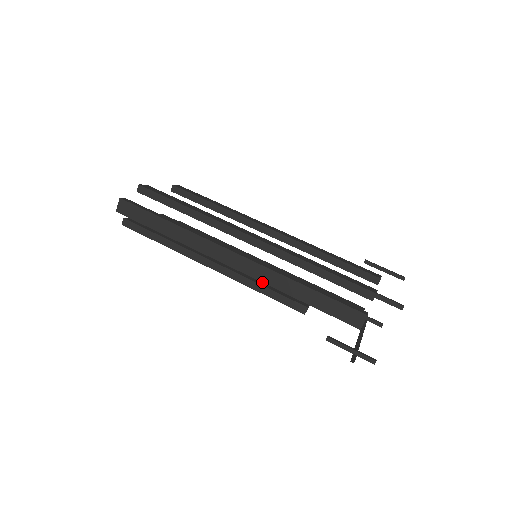
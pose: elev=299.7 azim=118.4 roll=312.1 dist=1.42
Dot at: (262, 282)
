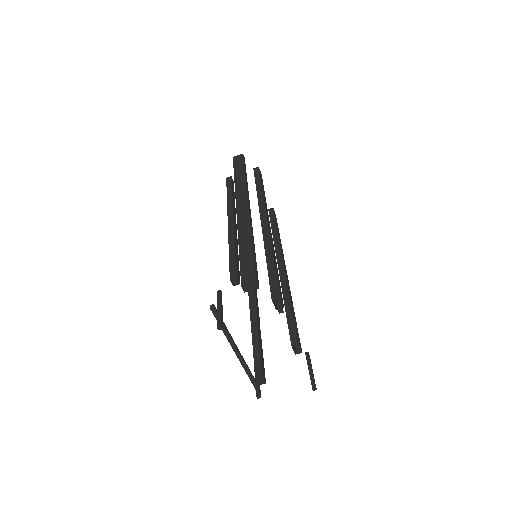
Dot at: (238, 226)
